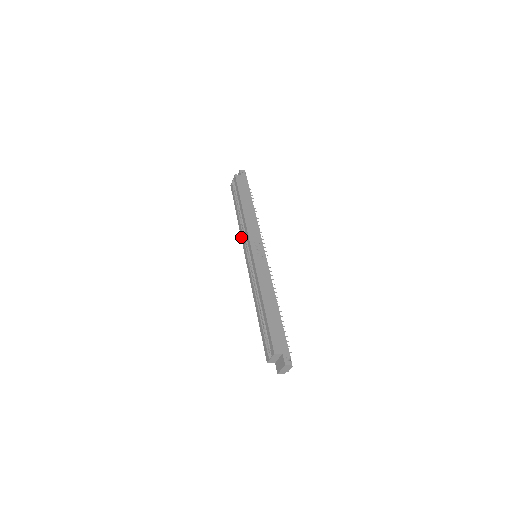
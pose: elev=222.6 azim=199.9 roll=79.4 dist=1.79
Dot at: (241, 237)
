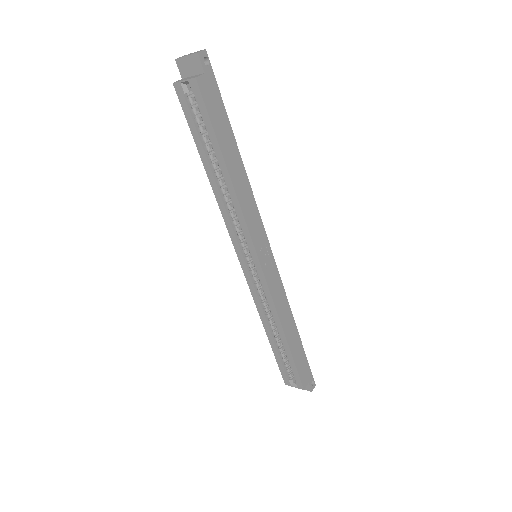
Dot at: (225, 221)
